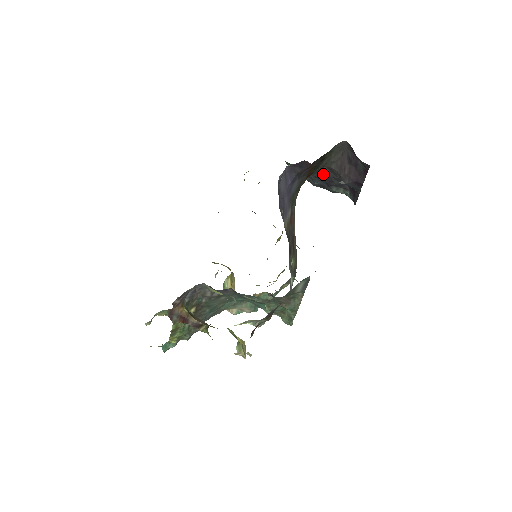
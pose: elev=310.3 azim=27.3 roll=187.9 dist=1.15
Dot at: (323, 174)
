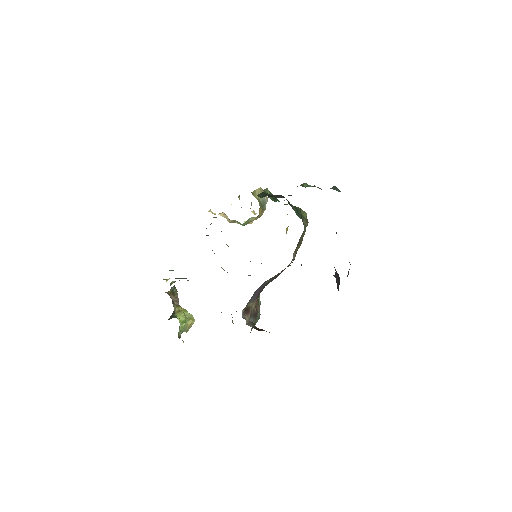
Dot at: occluded
